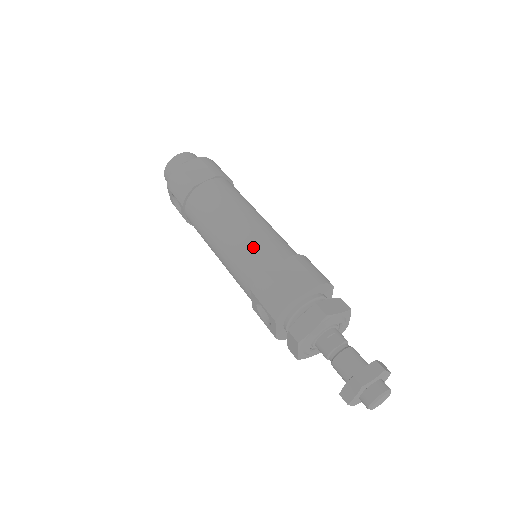
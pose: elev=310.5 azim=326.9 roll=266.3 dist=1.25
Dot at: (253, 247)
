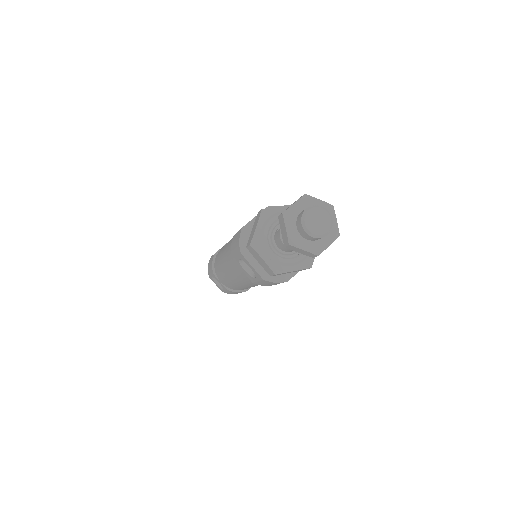
Dot at: occluded
